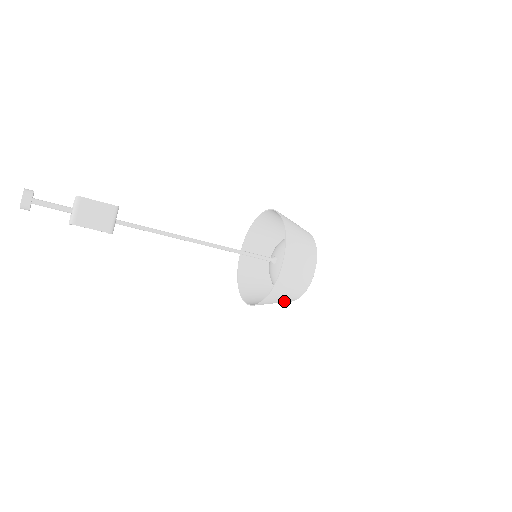
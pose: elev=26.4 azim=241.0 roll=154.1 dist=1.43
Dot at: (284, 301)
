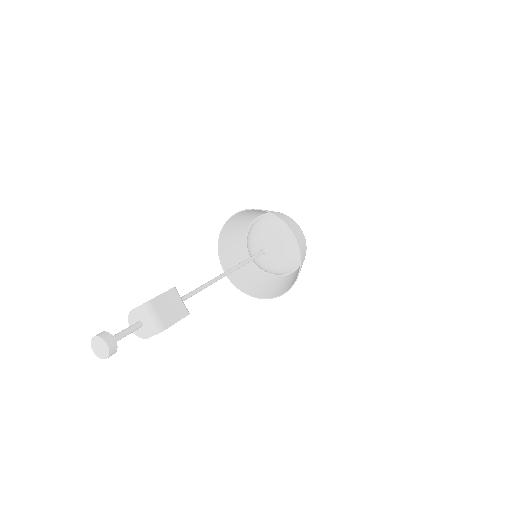
Dot at: occluded
